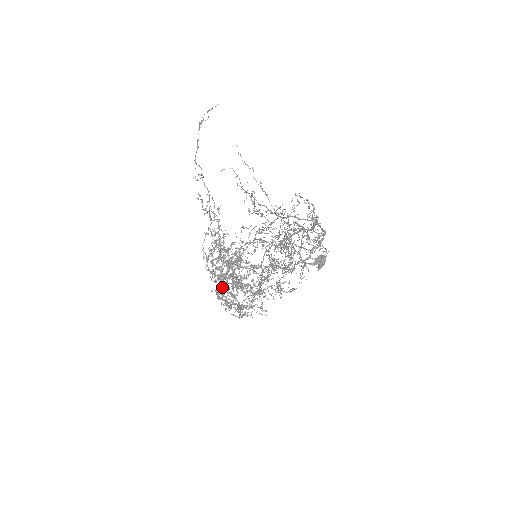
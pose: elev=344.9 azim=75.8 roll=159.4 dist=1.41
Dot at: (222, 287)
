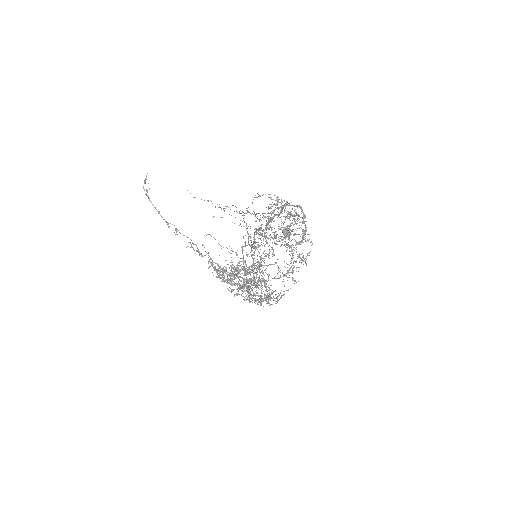
Dot at: (250, 293)
